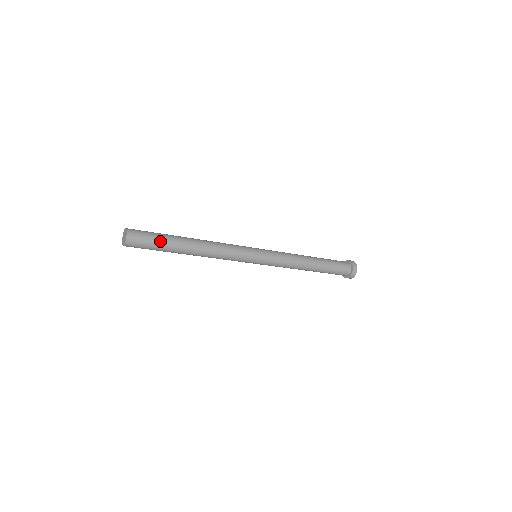
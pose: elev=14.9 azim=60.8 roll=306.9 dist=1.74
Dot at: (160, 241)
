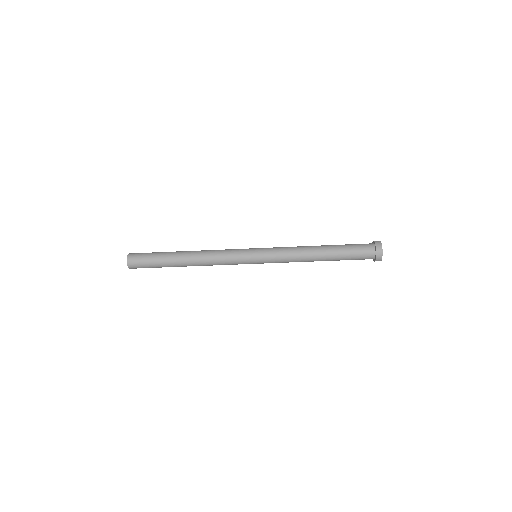
Dot at: (156, 254)
